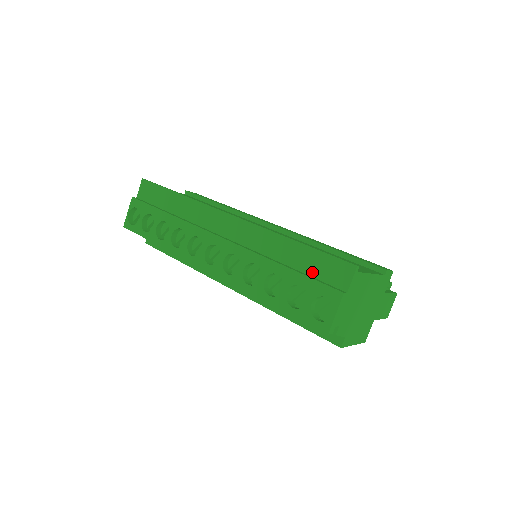
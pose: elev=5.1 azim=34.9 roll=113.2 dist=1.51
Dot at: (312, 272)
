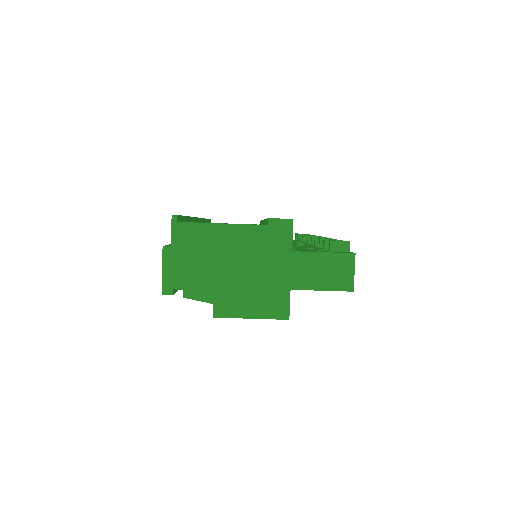
Dot at: occluded
